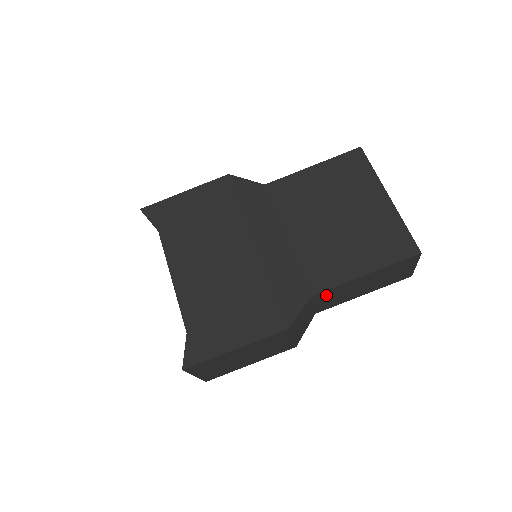
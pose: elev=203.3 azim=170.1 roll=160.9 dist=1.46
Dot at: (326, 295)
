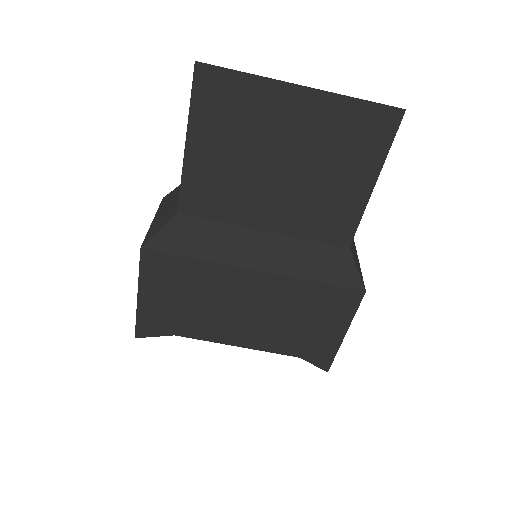
Dot at: occluded
